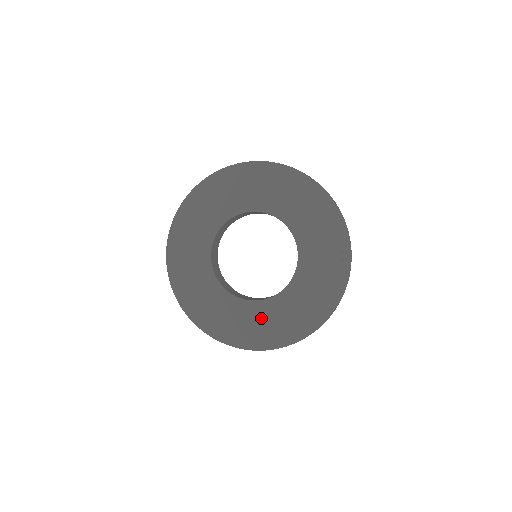
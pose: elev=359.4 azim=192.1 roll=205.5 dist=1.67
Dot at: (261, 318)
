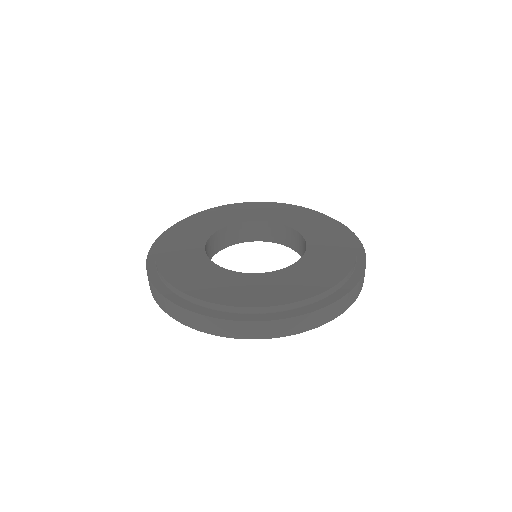
Dot at: (272, 285)
